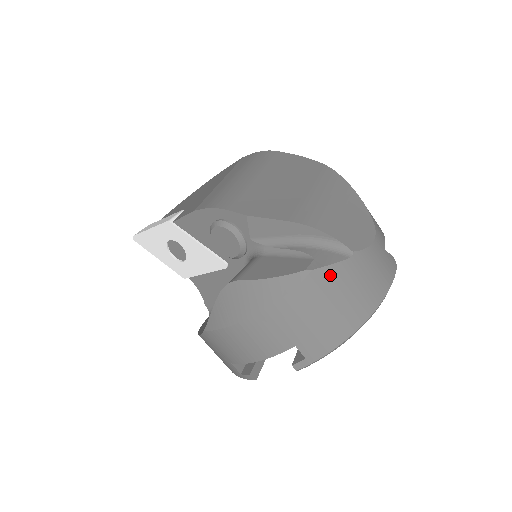
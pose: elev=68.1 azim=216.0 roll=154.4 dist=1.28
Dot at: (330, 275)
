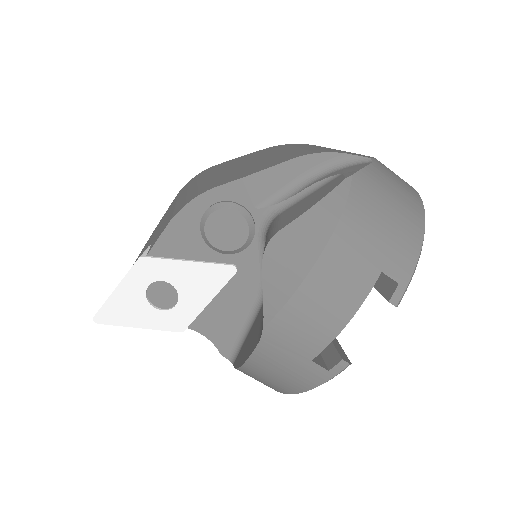
Dot at: (369, 178)
